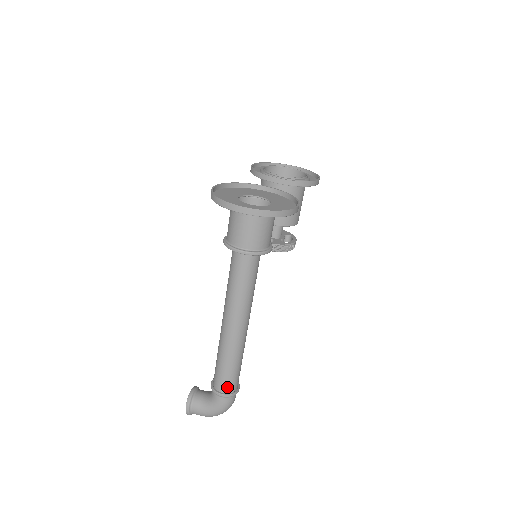
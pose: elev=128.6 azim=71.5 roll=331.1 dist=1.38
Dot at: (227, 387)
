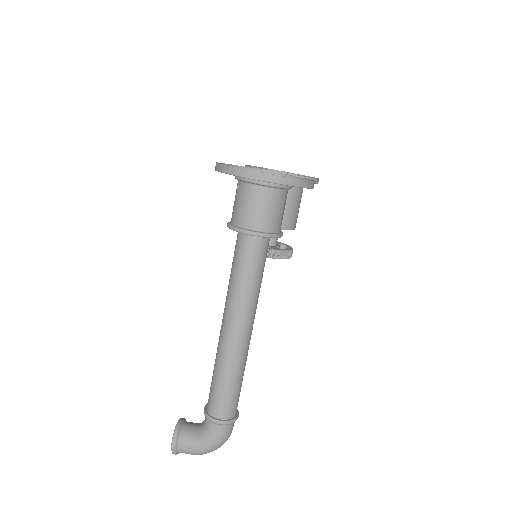
Dot at: (225, 411)
